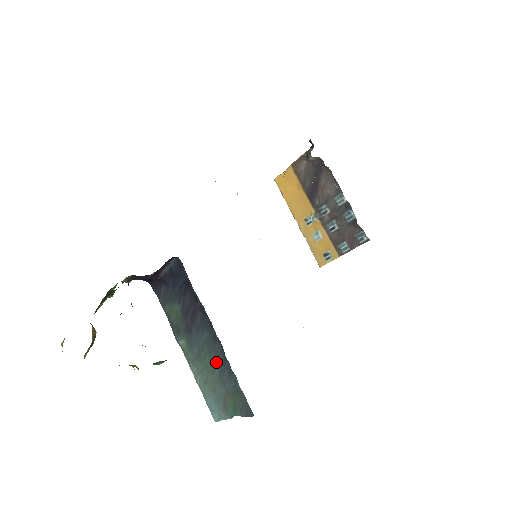
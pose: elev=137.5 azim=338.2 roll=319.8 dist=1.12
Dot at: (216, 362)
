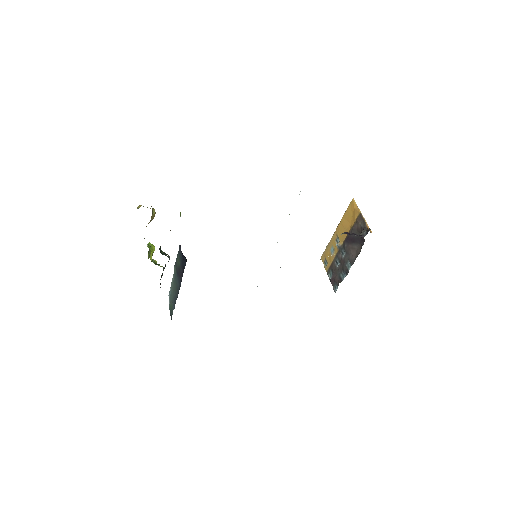
Dot at: (175, 294)
